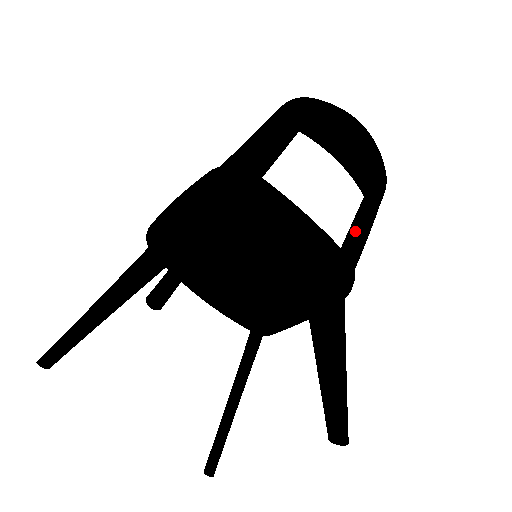
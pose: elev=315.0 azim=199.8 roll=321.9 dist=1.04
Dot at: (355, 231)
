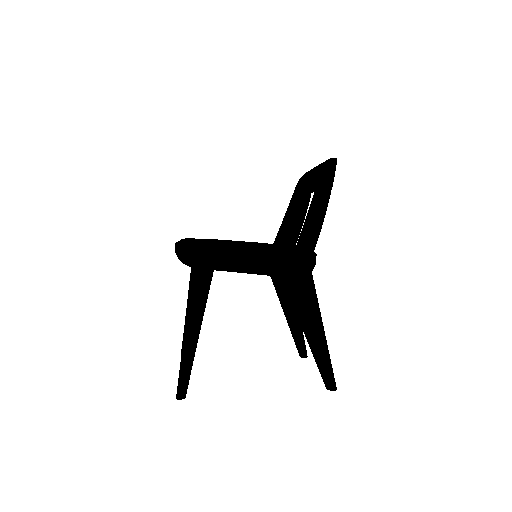
Dot at: occluded
